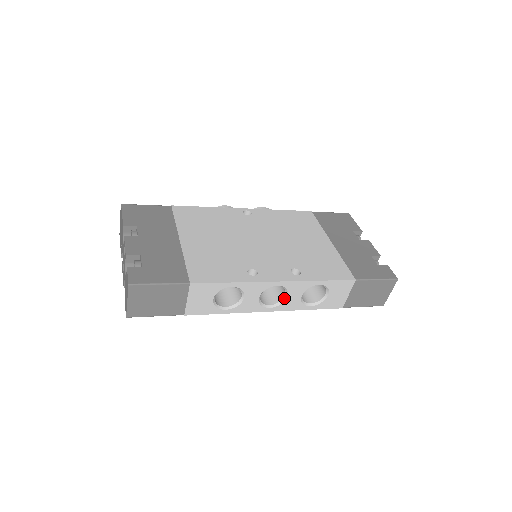
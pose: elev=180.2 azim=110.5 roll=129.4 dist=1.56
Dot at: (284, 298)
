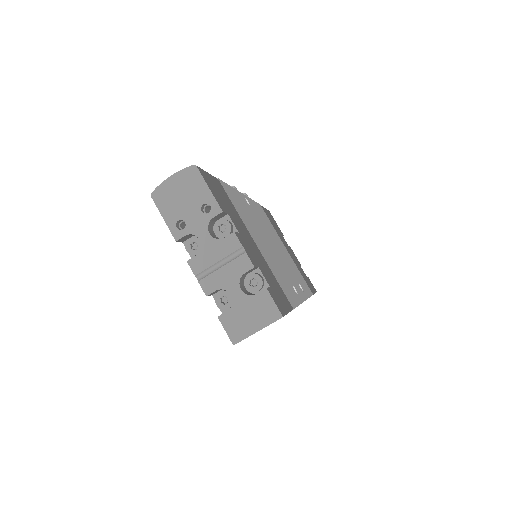
Dot at: occluded
